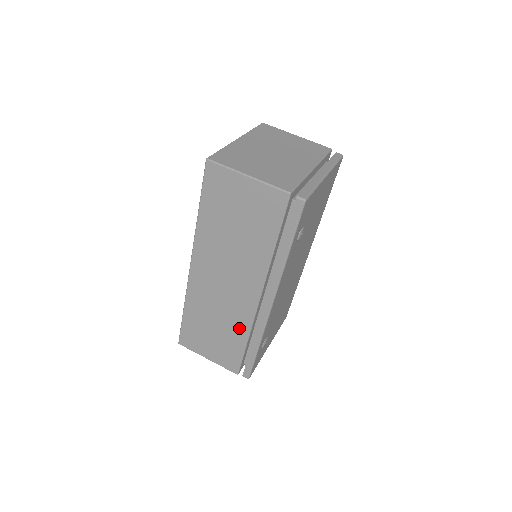
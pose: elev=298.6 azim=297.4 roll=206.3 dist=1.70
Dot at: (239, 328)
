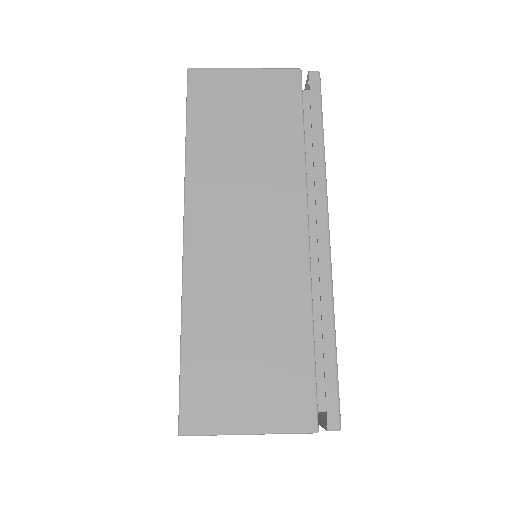
Dot at: (292, 309)
